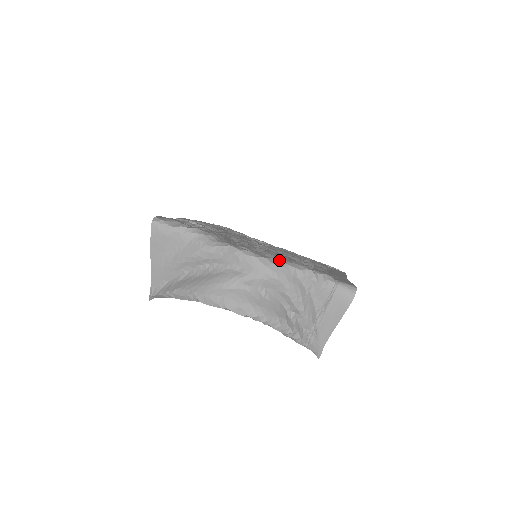
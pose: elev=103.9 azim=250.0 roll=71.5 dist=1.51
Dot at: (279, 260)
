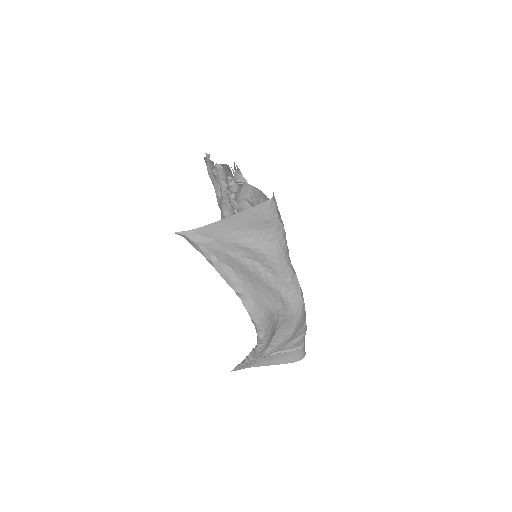
Dot at: (305, 311)
